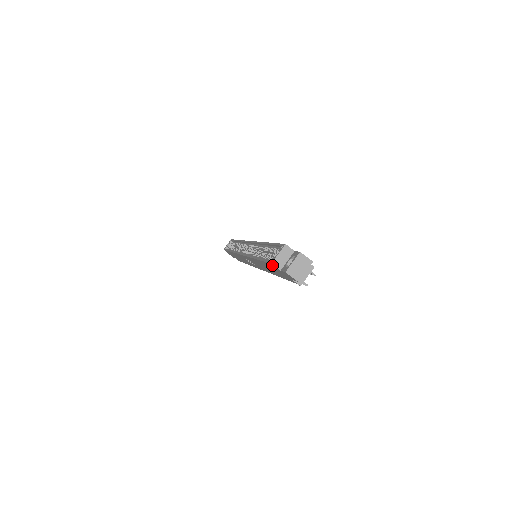
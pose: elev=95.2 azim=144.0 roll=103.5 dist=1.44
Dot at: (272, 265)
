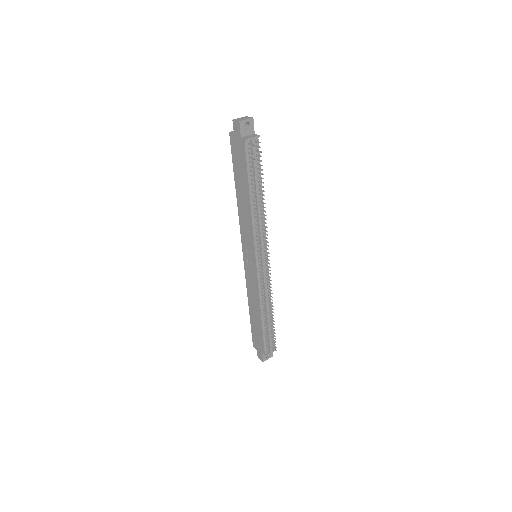
Dot at: (231, 138)
